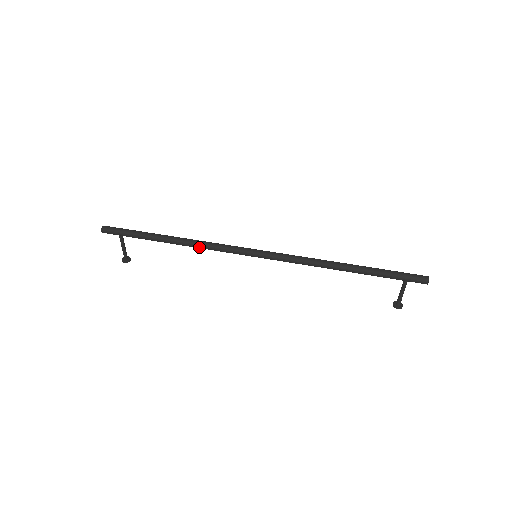
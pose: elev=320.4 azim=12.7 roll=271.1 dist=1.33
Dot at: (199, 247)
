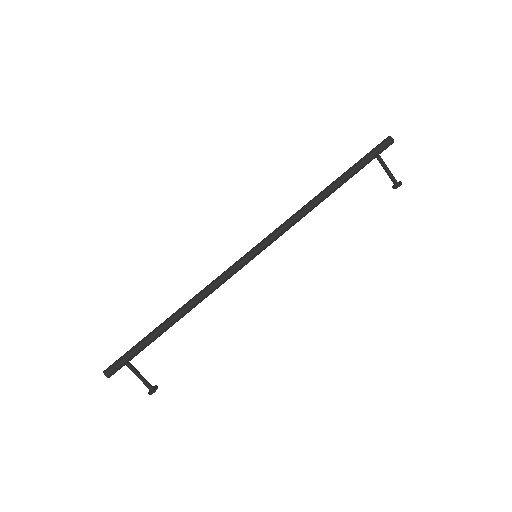
Dot at: (204, 296)
